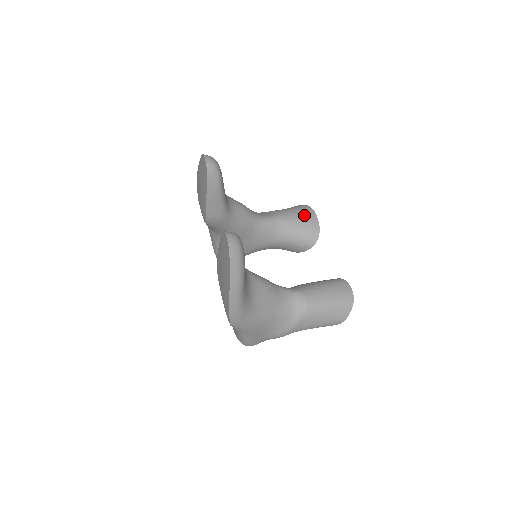
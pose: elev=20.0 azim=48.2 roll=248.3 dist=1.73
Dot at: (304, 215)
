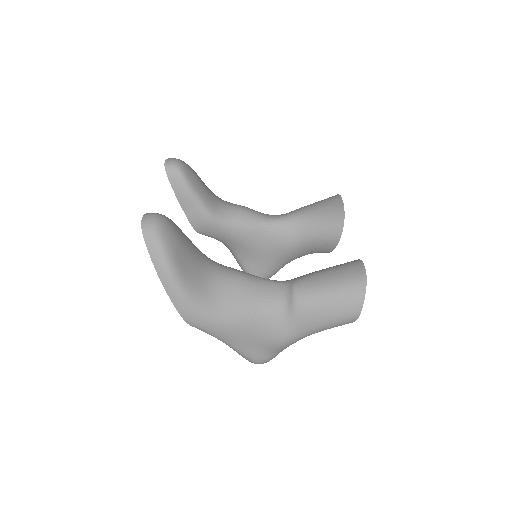
Dot at: (326, 204)
